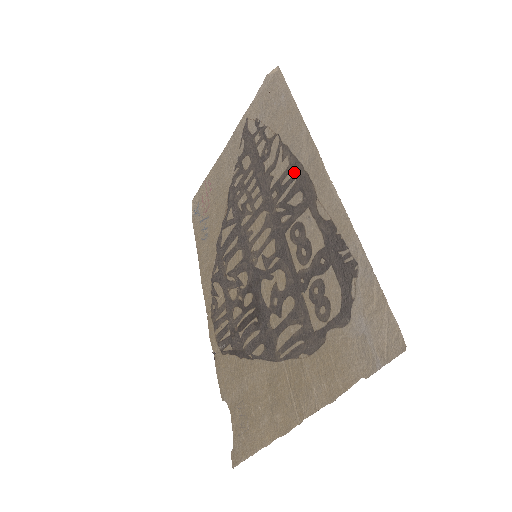
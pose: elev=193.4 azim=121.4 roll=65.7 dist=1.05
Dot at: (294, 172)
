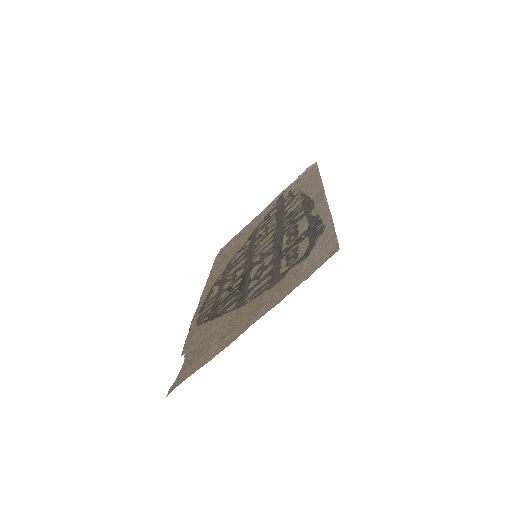
Dot at: (304, 203)
